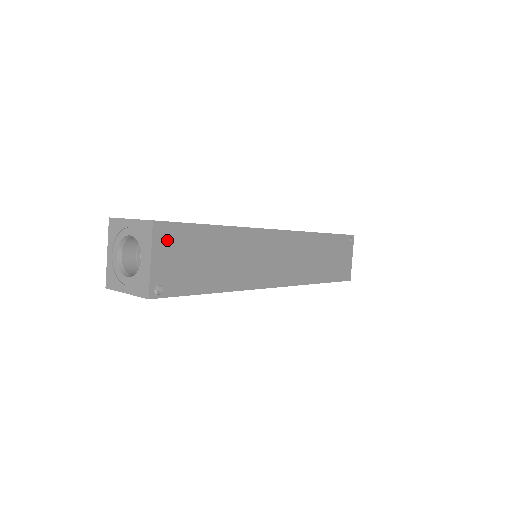
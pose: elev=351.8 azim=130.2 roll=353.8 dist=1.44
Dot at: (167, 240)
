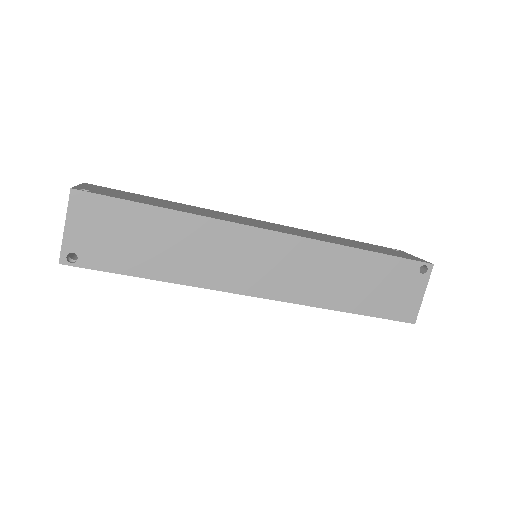
Dot at: (88, 211)
